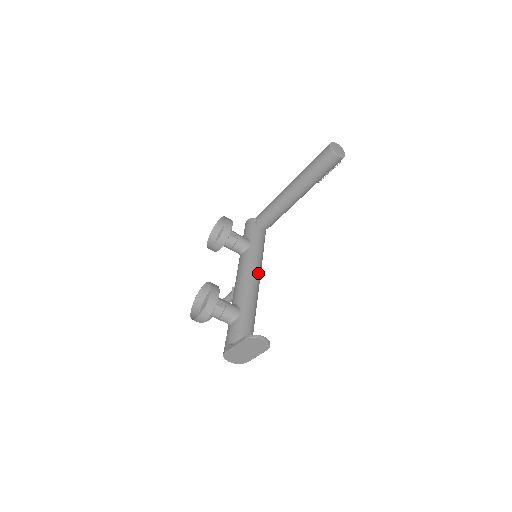
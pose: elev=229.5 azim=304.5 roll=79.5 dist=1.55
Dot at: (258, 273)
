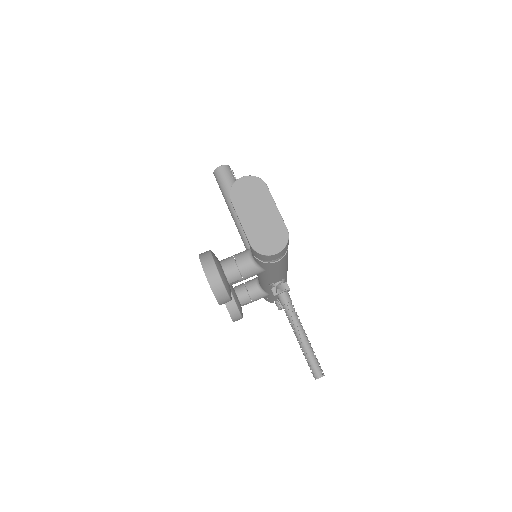
Dot at: occluded
